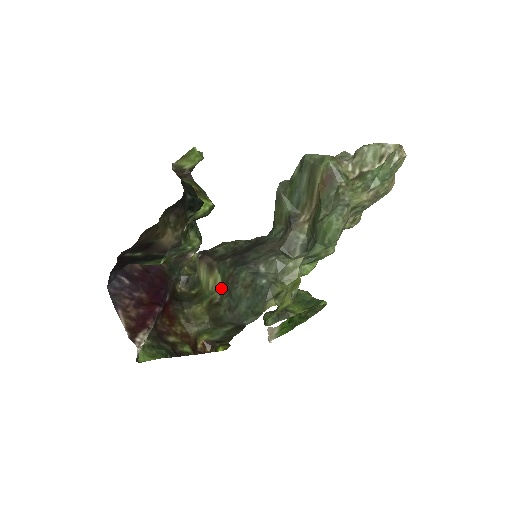
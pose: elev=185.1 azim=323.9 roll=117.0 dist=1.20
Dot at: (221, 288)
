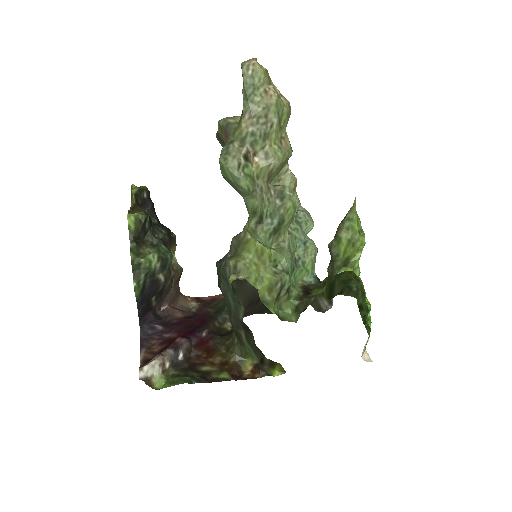
Dot at: occluded
